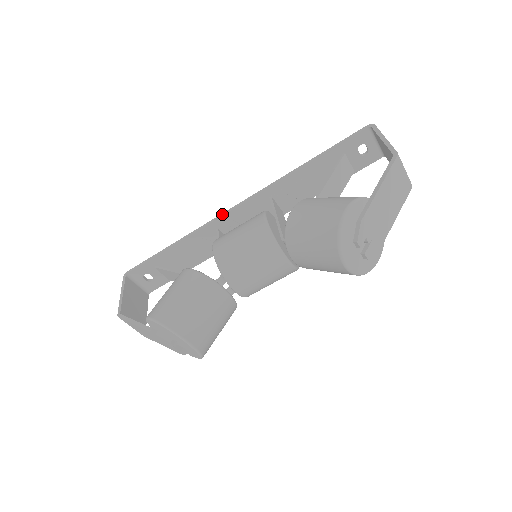
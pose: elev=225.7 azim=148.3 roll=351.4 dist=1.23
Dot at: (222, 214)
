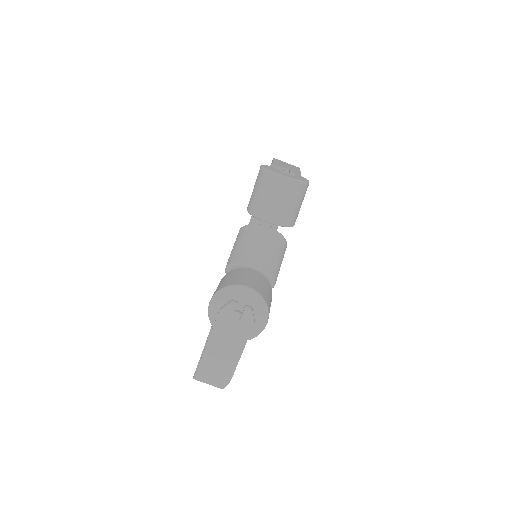
Dot at: occluded
